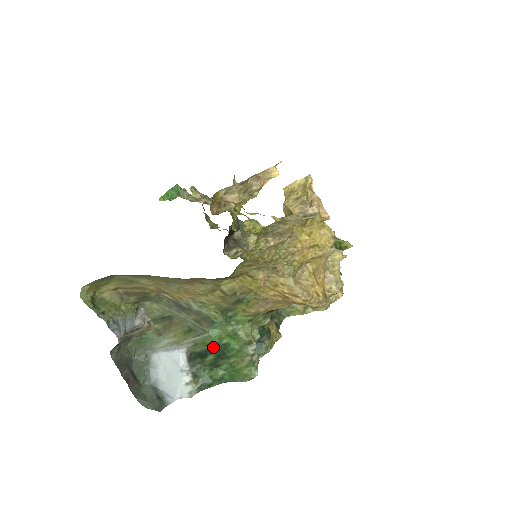
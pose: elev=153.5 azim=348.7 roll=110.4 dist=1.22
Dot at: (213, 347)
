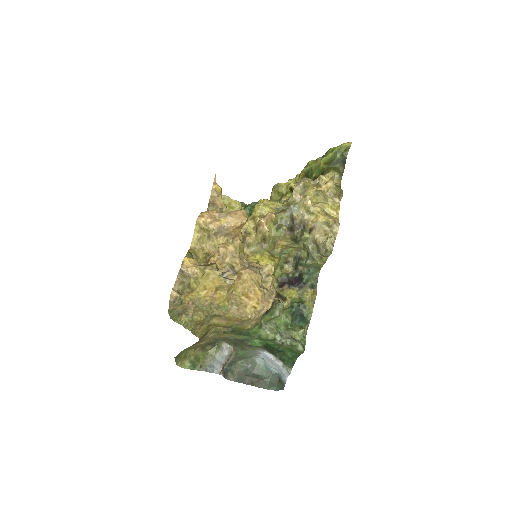
Dot at: (265, 348)
